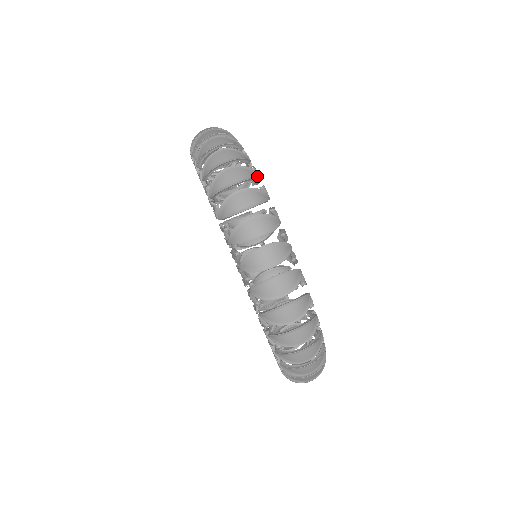
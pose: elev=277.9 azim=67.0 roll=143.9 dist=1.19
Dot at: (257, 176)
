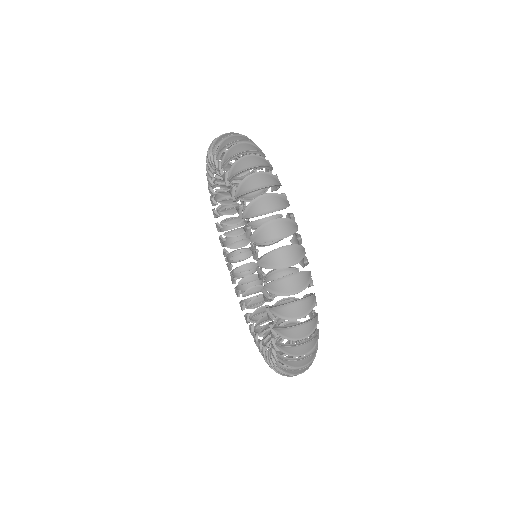
Dot at: (280, 183)
